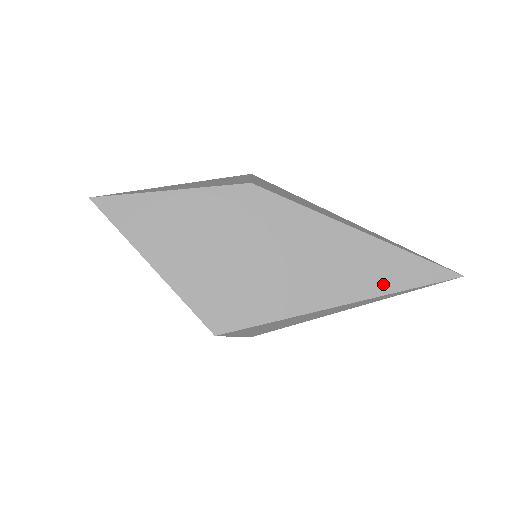
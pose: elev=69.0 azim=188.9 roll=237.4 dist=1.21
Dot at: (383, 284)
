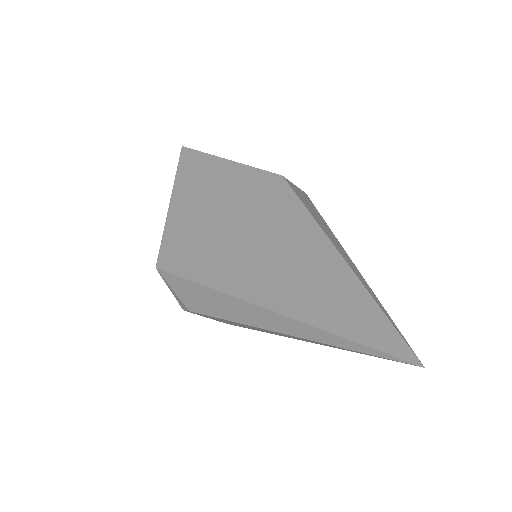
Dot at: (319, 314)
